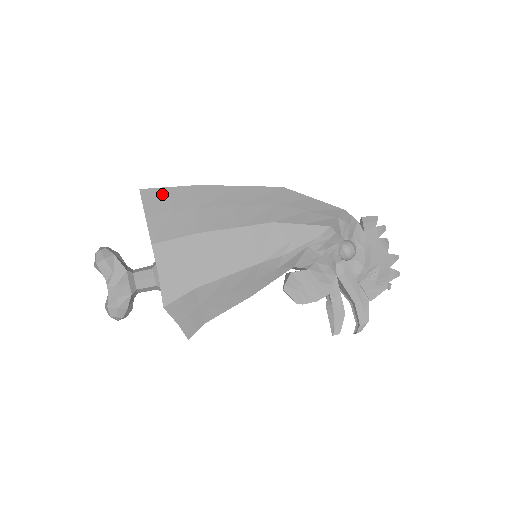
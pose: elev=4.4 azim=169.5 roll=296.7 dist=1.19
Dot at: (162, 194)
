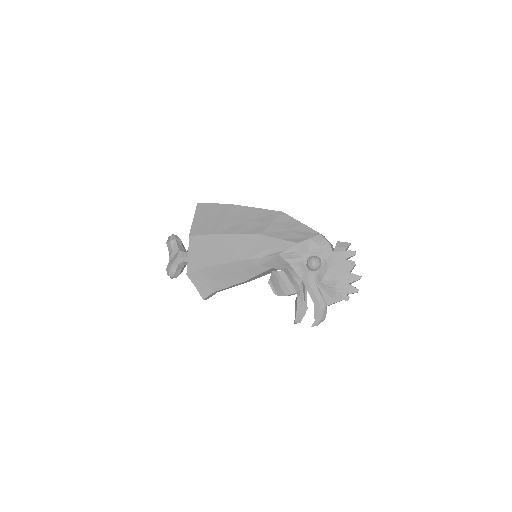
Dot at: (208, 207)
